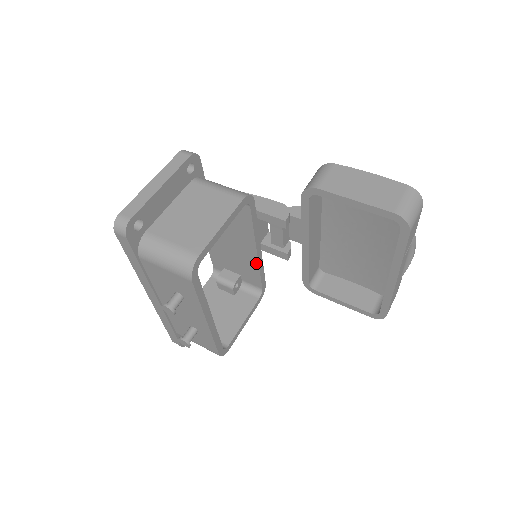
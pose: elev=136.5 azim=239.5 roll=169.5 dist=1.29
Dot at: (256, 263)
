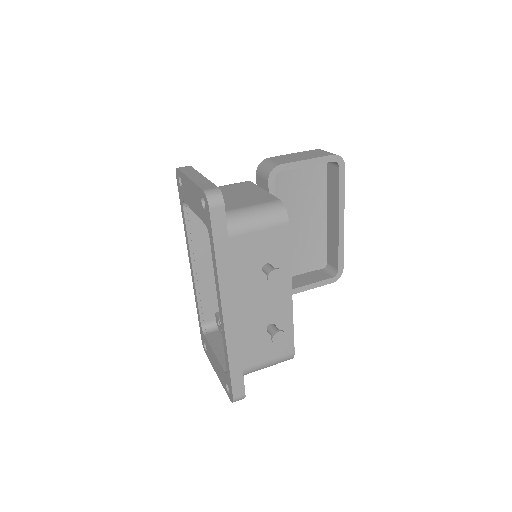
Dot at: occluded
